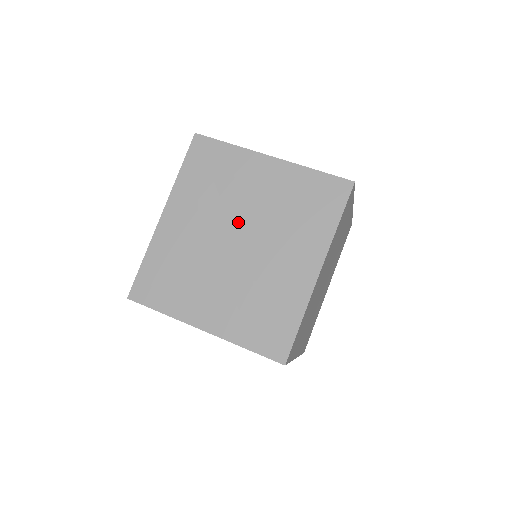
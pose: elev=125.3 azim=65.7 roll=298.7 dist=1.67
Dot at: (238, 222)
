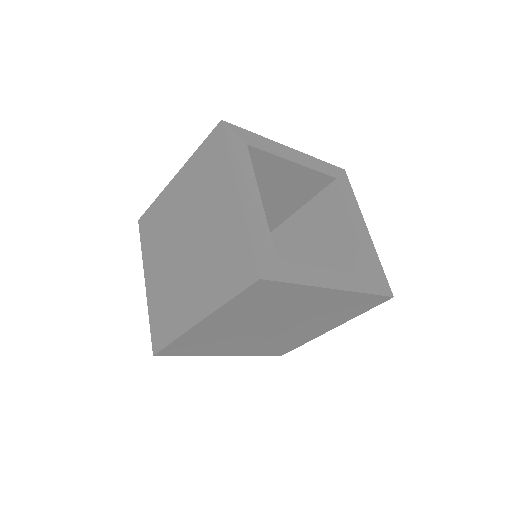
Dot at: (194, 228)
